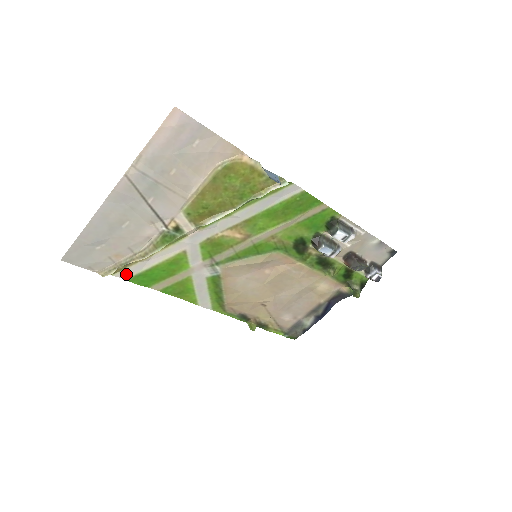
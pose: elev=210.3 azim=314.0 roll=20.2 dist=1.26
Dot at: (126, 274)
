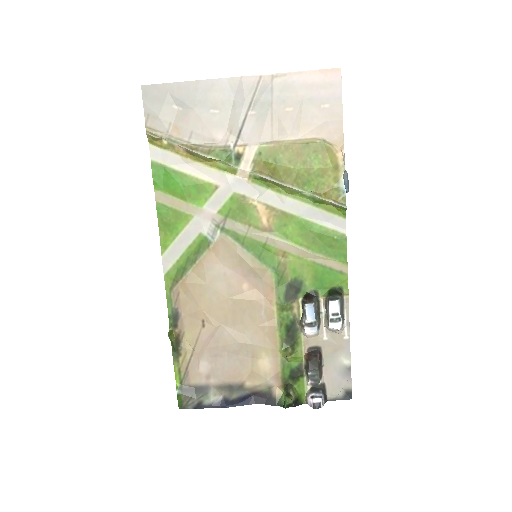
Dot at: (158, 155)
